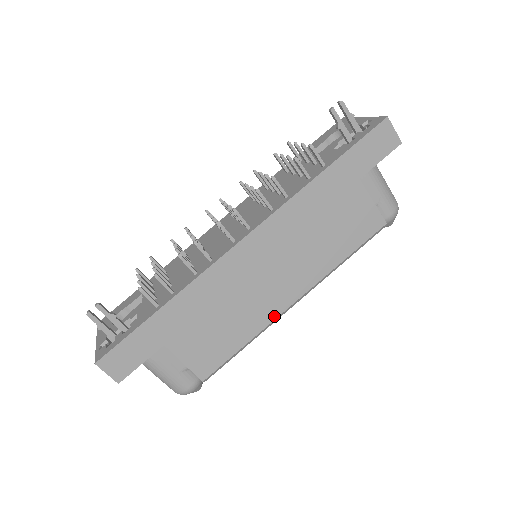
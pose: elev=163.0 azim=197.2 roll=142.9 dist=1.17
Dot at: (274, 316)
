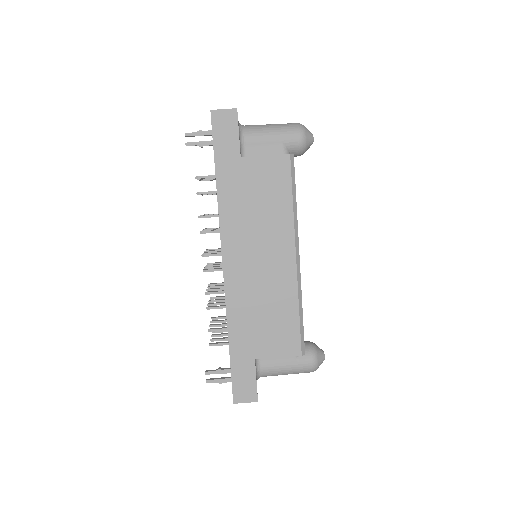
Dot at: (294, 279)
